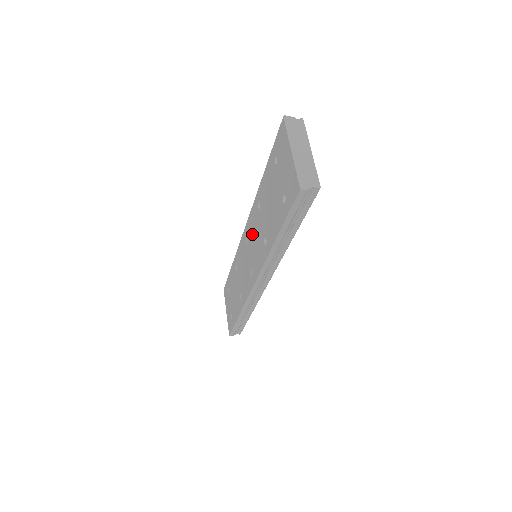
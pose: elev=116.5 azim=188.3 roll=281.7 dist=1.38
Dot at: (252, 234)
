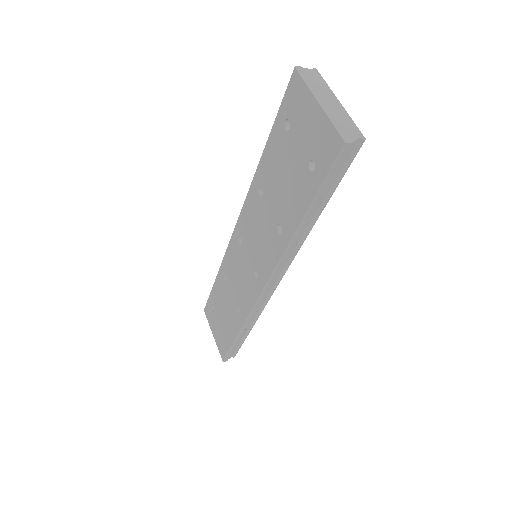
Dot at: (251, 229)
